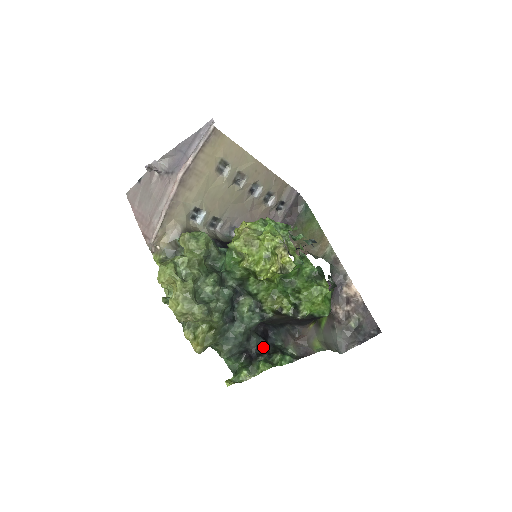
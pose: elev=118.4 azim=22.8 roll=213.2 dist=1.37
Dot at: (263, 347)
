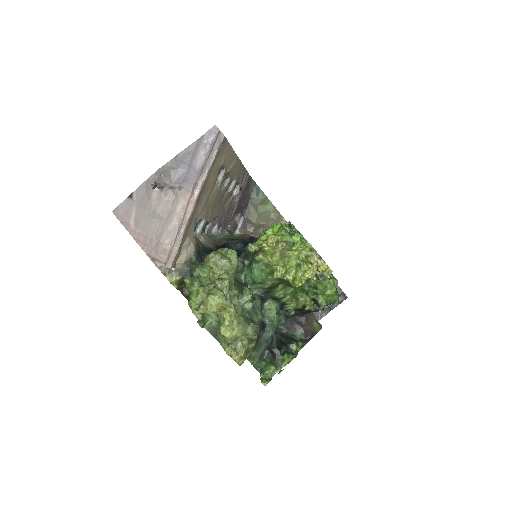
Dot at: (280, 340)
